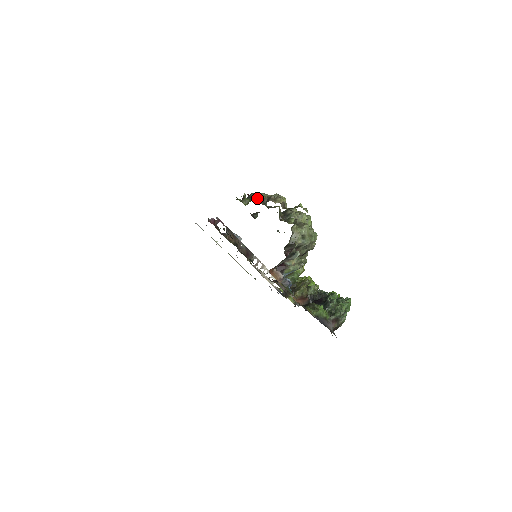
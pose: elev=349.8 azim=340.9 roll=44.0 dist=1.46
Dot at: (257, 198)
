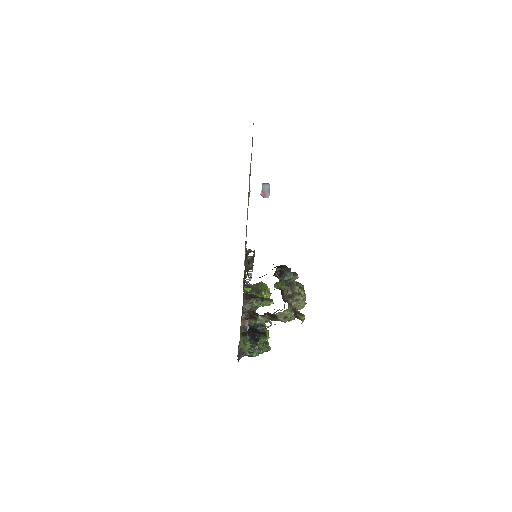
Dot at: (284, 298)
